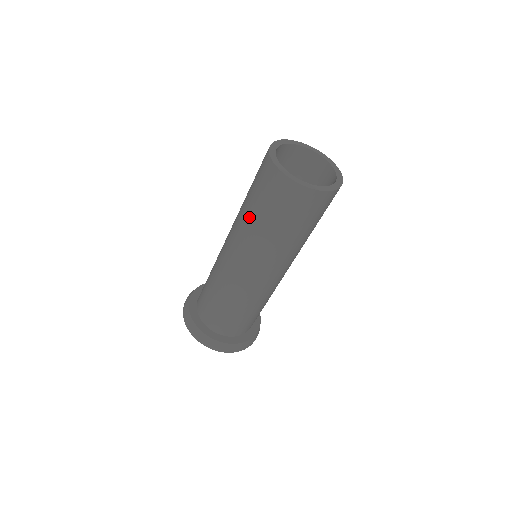
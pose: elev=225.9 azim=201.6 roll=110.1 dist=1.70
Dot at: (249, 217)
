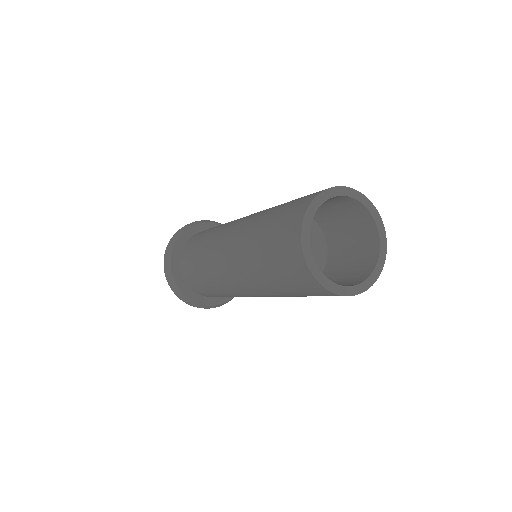
Dot at: (253, 249)
